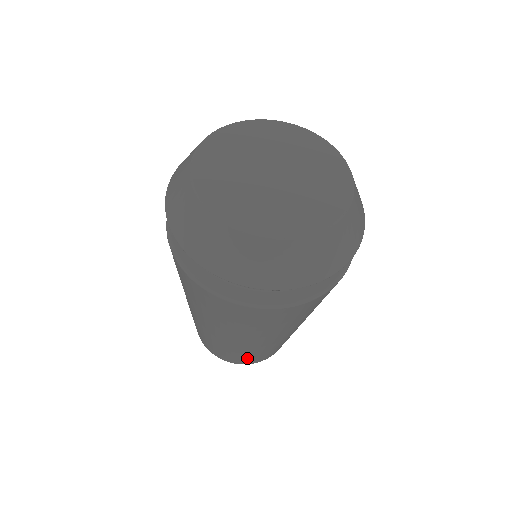
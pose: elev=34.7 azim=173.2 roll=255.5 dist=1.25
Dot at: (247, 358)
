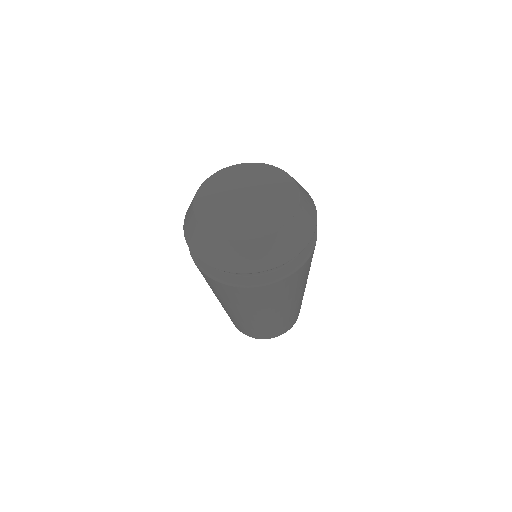
Dot at: (257, 333)
